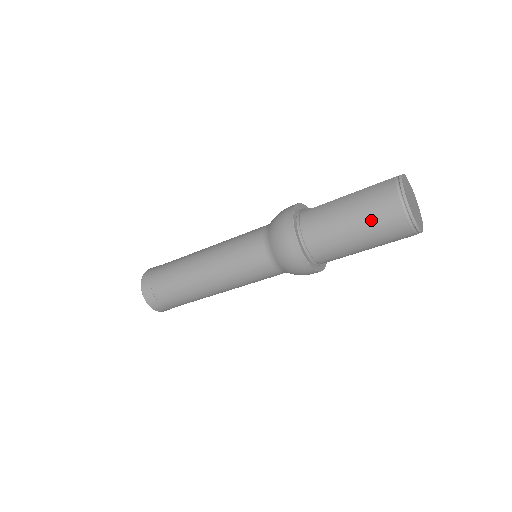
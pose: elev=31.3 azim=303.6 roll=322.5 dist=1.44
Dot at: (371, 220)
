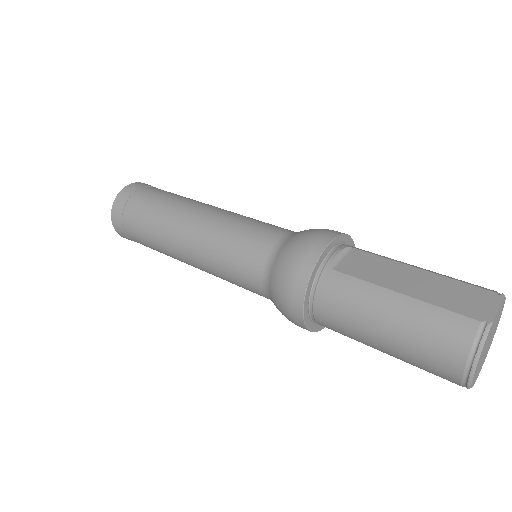
Dot at: (411, 355)
